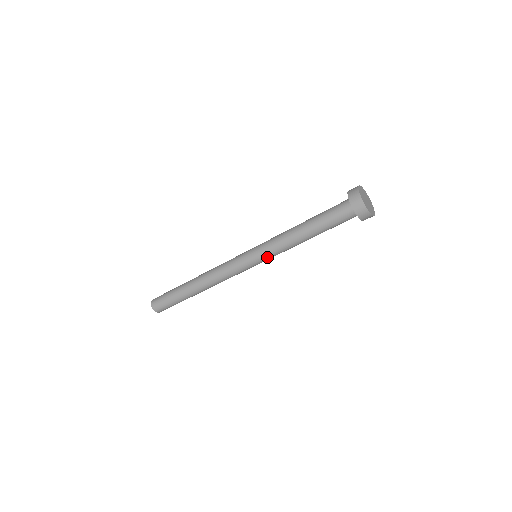
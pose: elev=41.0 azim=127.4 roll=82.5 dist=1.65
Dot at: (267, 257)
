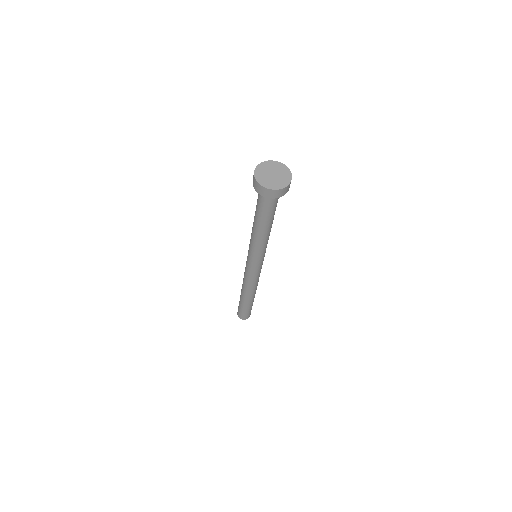
Dot at: (251, 253)
